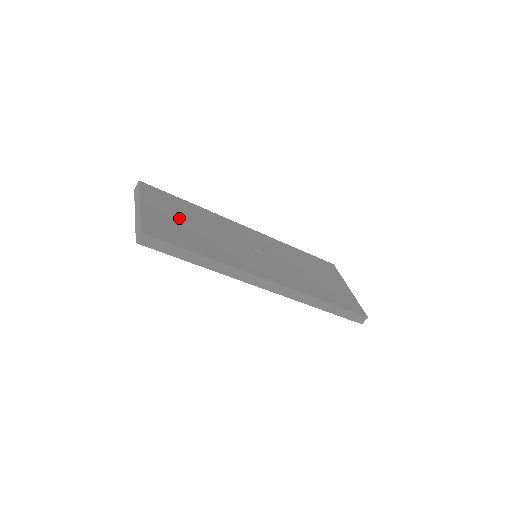
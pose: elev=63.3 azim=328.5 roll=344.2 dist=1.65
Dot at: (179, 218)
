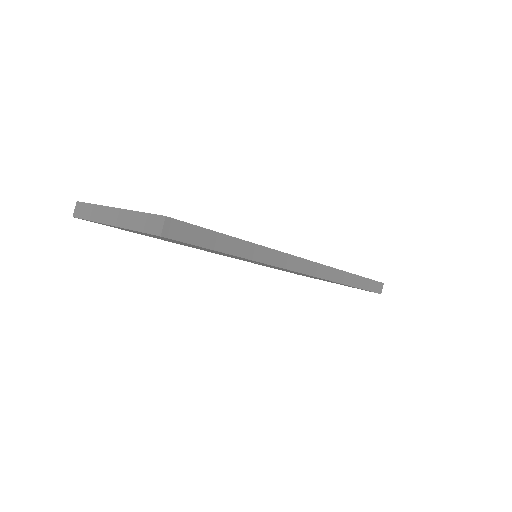
Dot at: occluded
